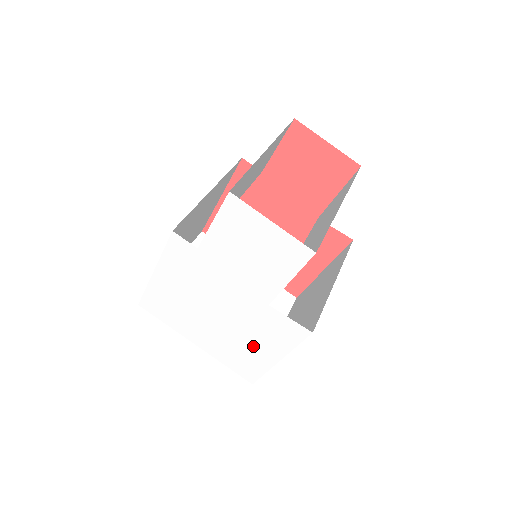
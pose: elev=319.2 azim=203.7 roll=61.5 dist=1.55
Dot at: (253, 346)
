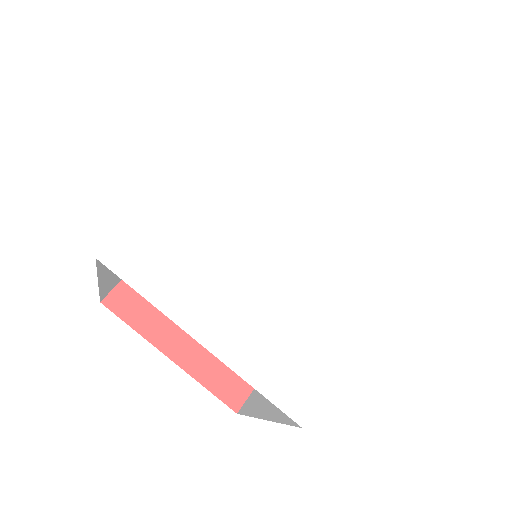
Dot at: (318, 314)
